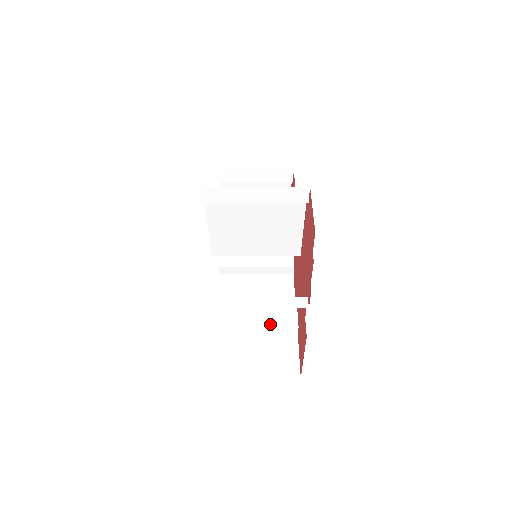
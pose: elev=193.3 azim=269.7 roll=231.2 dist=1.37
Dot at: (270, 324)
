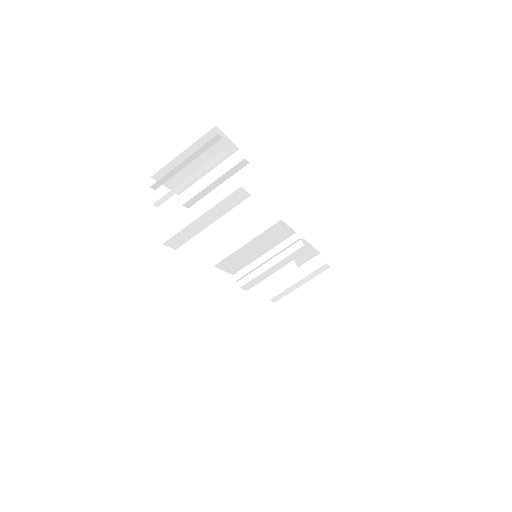
Dot at: (268, 279)
